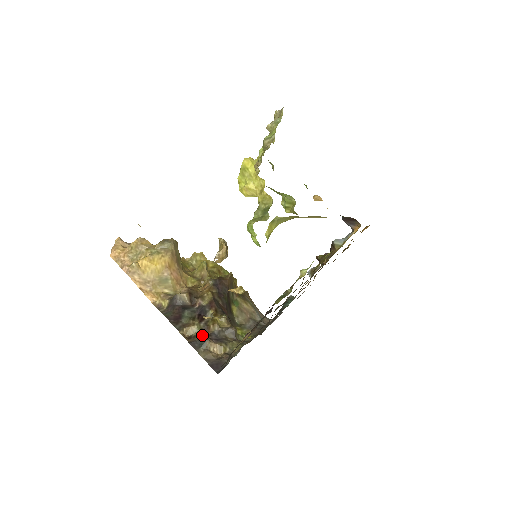
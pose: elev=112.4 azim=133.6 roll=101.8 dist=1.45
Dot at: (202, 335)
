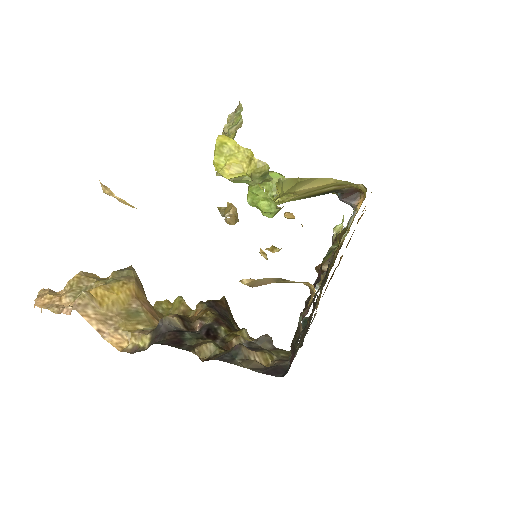
Dot at: occluded
